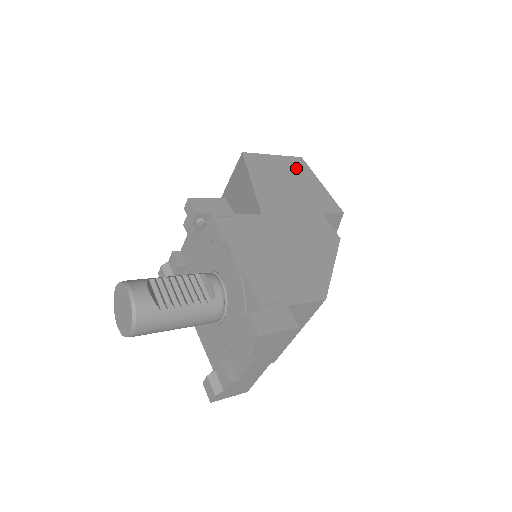
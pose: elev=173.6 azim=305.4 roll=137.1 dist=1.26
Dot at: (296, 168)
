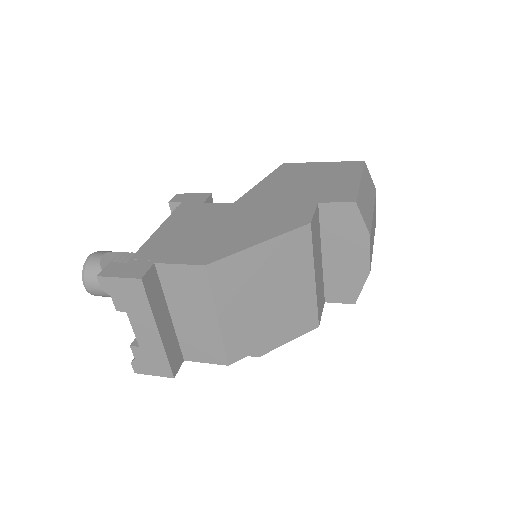
Dot at: (340, 170)
